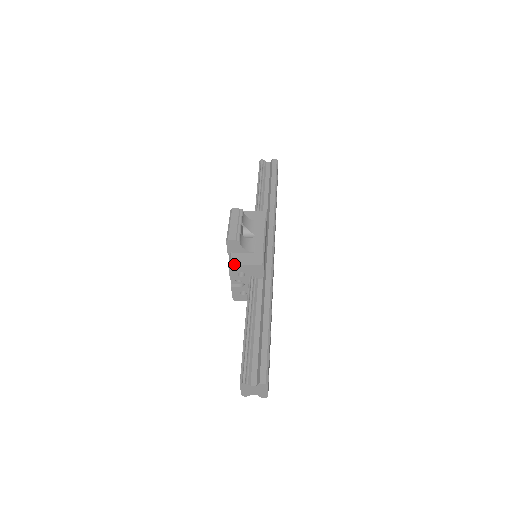
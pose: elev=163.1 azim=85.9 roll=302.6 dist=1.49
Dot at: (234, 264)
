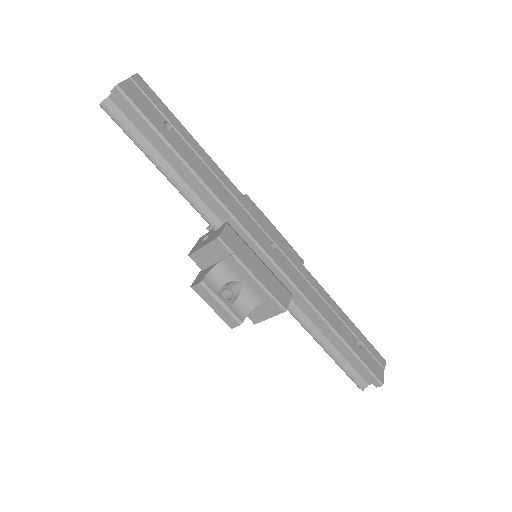
Dot at: occluded
